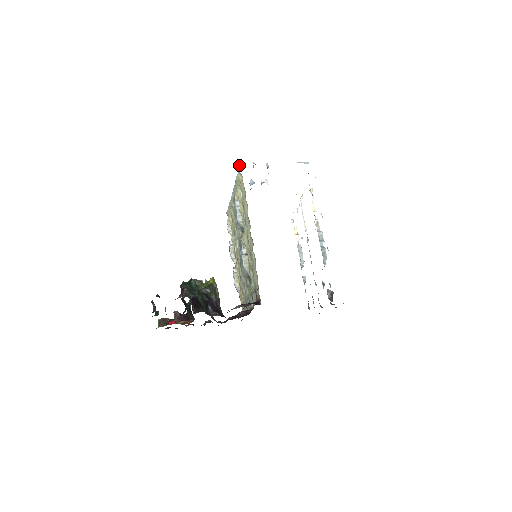
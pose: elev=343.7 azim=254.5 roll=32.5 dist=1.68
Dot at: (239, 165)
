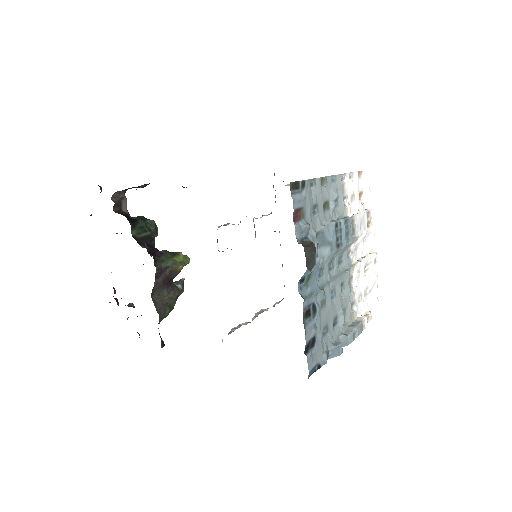
Dot at: occluded
